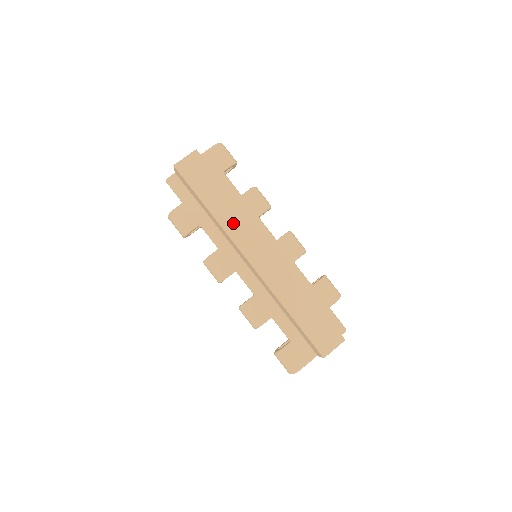
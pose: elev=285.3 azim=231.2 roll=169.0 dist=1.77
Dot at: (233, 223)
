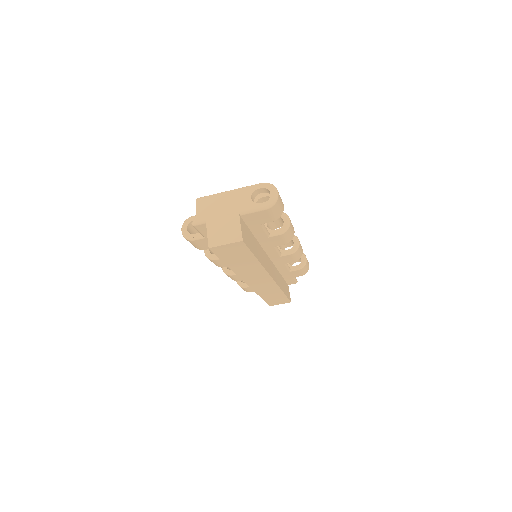
Dot at: (248, 272)
